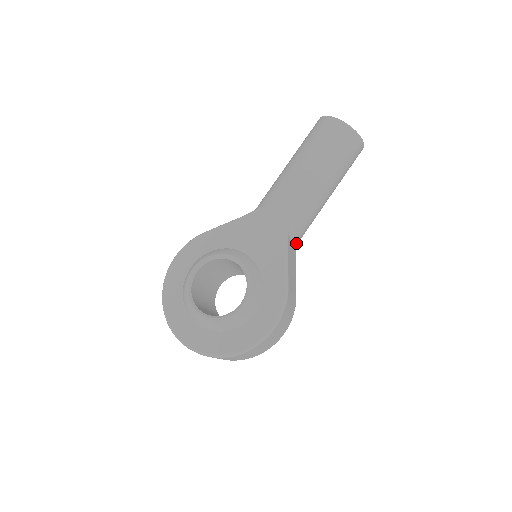
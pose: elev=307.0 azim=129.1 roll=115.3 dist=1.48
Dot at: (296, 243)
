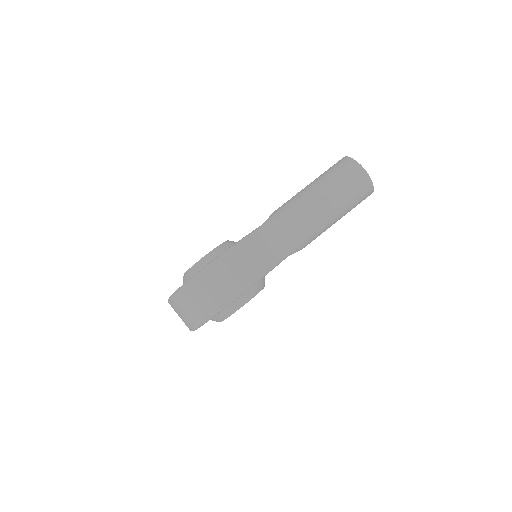
Dot at: (282, 237)
